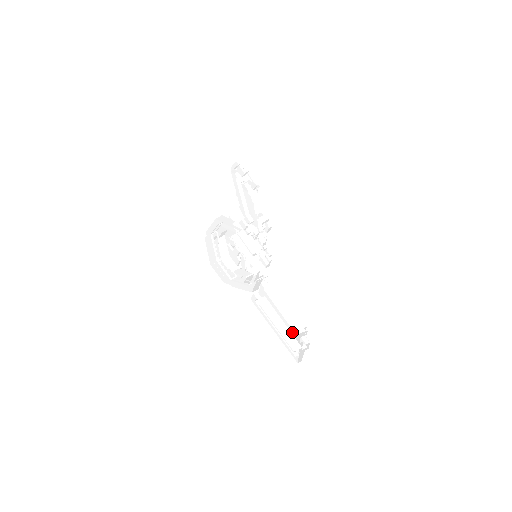
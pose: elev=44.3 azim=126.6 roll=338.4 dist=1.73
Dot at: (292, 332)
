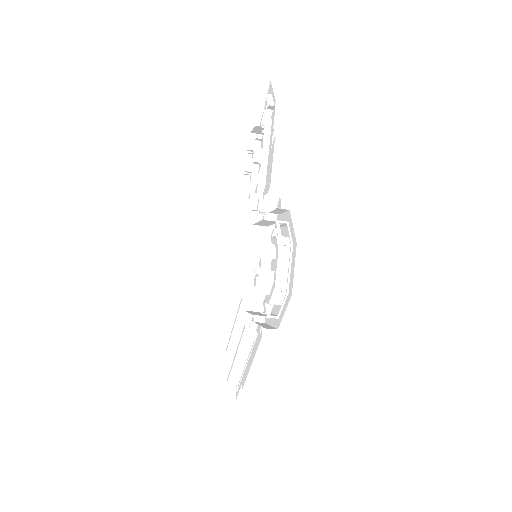
Dot at: occluded
